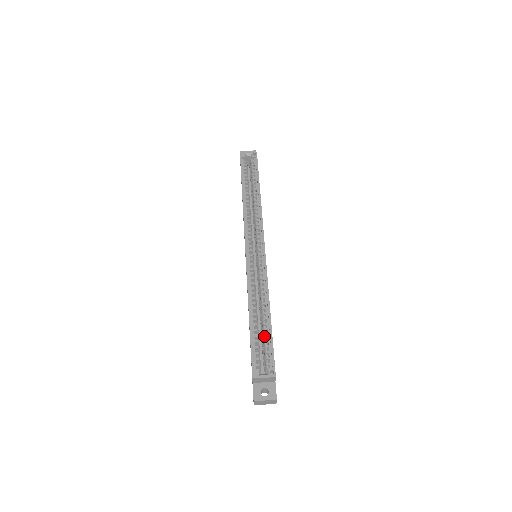
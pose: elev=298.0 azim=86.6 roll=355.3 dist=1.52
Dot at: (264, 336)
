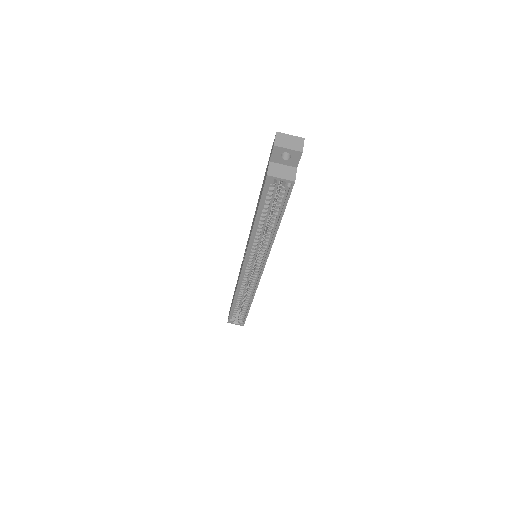
Dot at: (242, 310)
